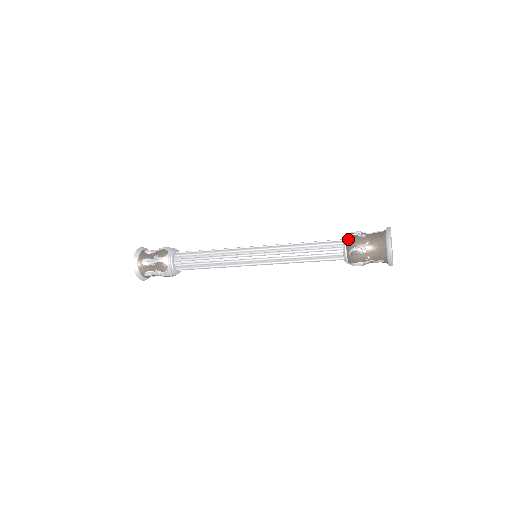
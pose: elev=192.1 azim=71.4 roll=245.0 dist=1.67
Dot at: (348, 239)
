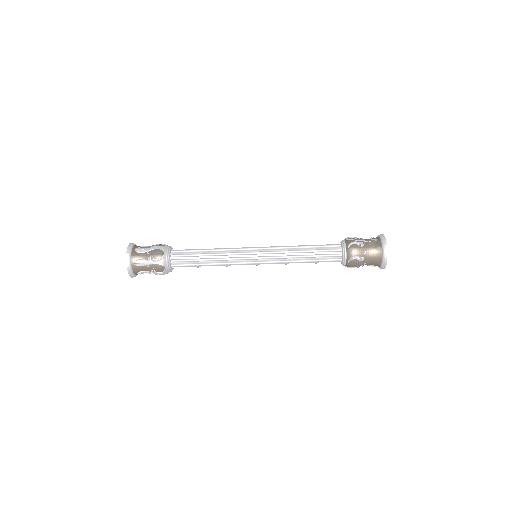
Dot at: (346, 238)
